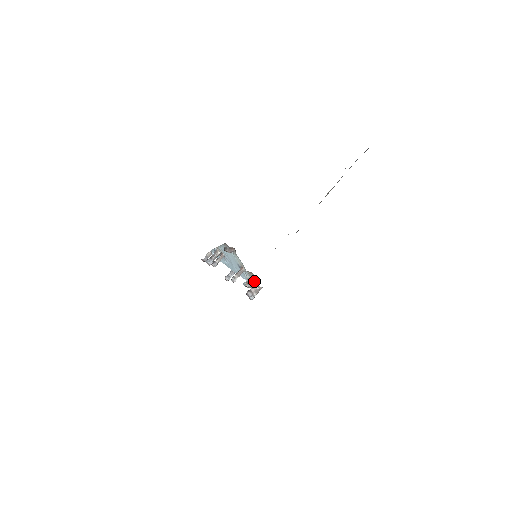
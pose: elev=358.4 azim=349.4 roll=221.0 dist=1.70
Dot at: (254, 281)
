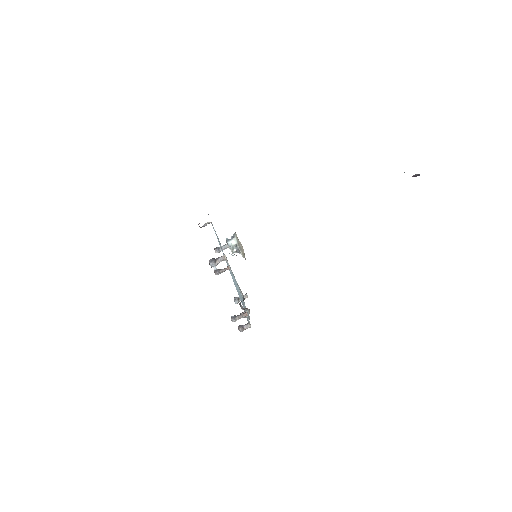
Dot at: occluded
